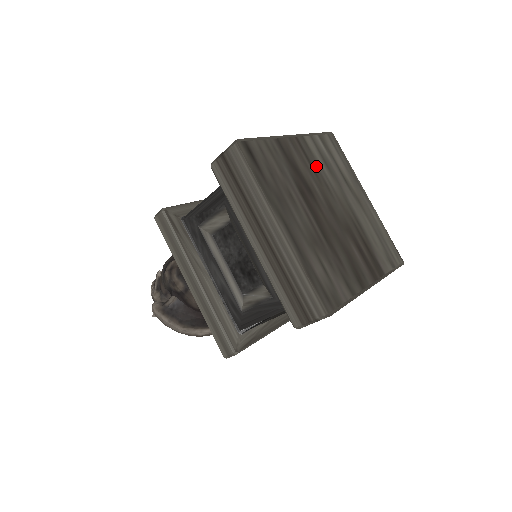
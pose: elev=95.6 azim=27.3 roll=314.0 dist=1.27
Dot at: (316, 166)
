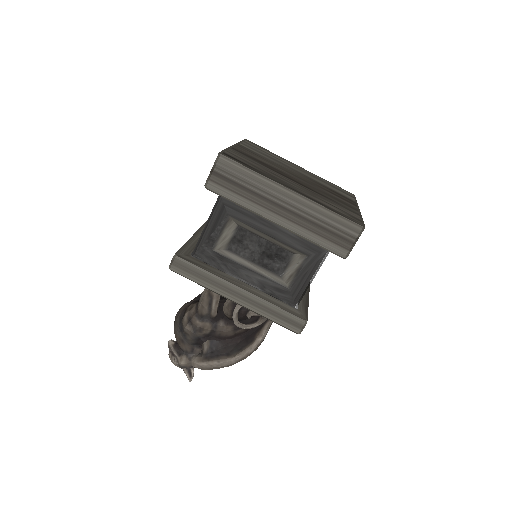
Dot at: (263, 157)
